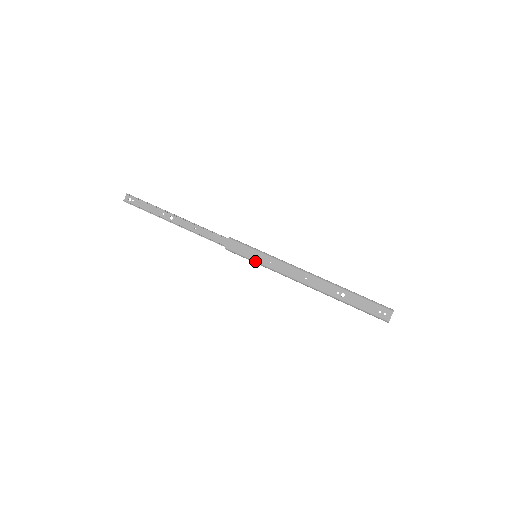
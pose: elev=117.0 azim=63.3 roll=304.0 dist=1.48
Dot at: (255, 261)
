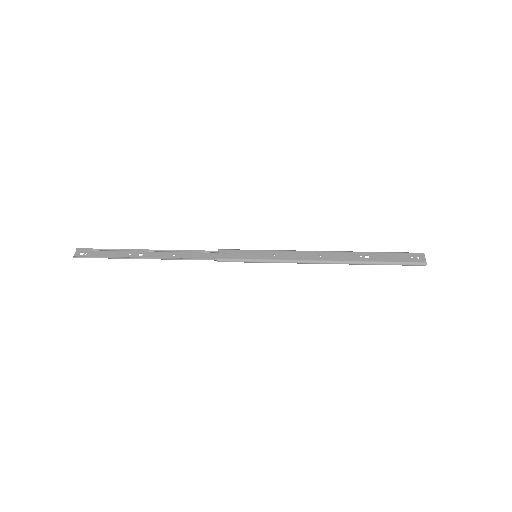
Dot at: (257, 259)
